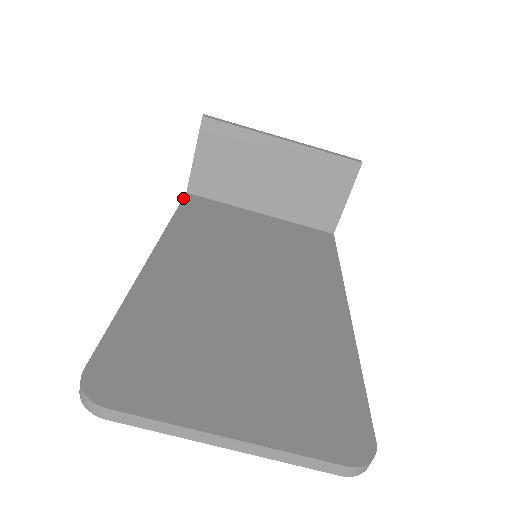
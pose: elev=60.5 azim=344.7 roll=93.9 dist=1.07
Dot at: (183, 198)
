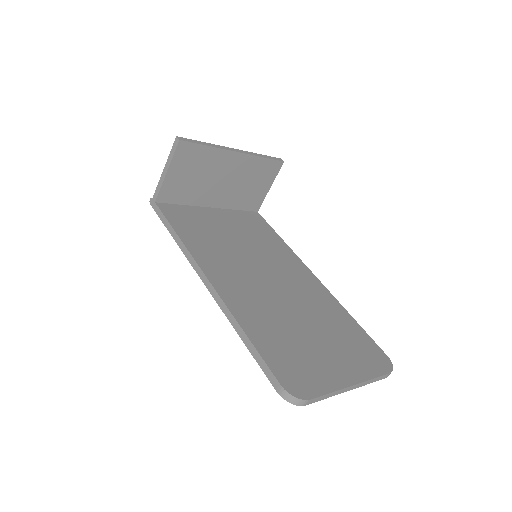
Dot at: (161, 210)
